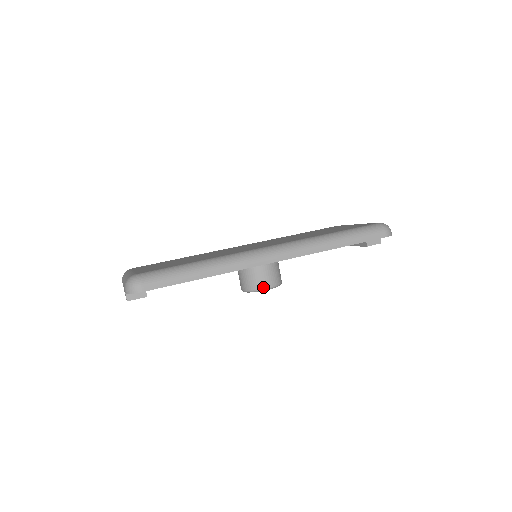
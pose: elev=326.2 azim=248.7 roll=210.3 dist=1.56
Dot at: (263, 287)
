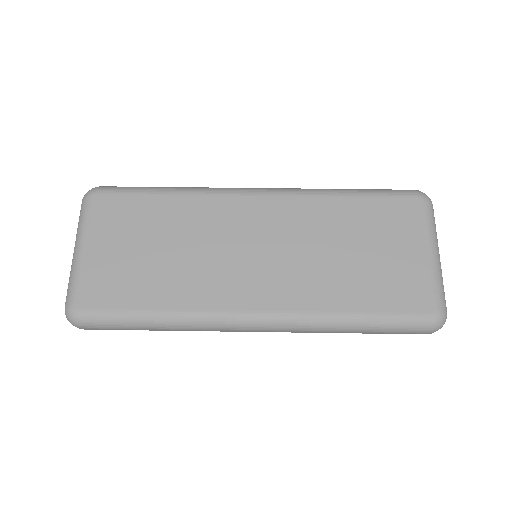
Dot at: occluded
